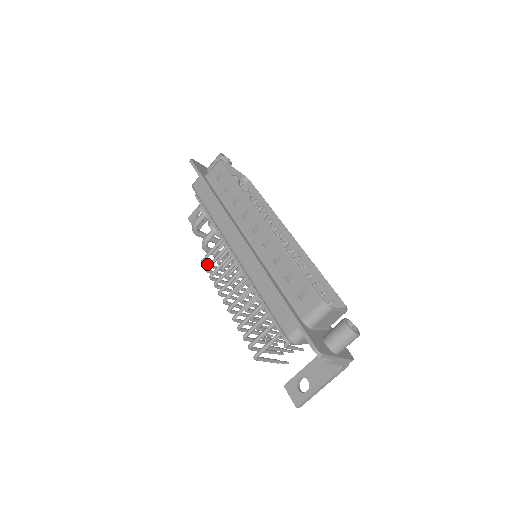
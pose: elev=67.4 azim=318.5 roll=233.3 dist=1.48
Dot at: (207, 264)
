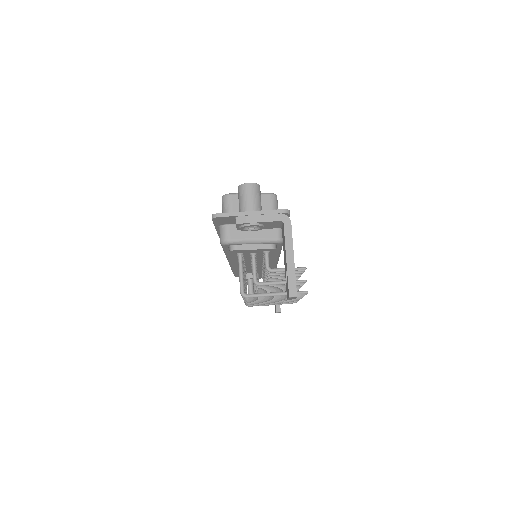
Dot at: occluded
